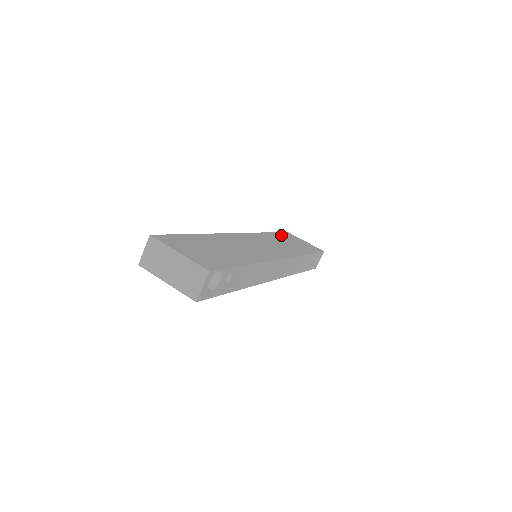
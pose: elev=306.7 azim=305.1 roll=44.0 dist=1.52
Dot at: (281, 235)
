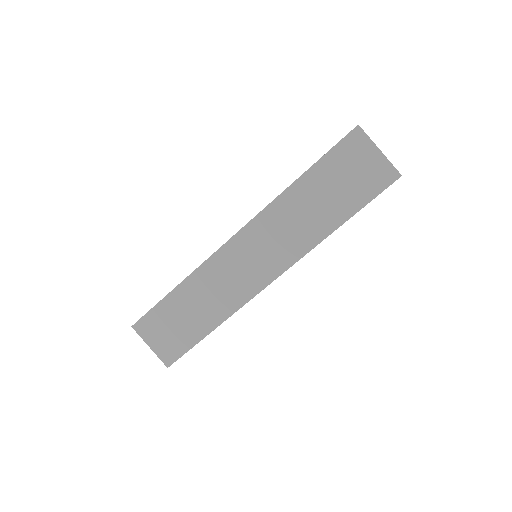
Dot at: (324, 168)
